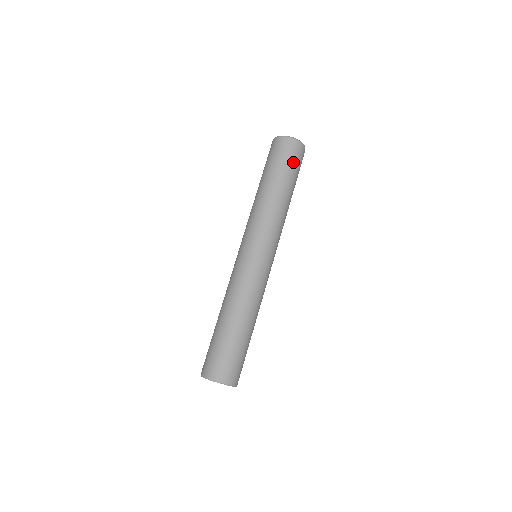
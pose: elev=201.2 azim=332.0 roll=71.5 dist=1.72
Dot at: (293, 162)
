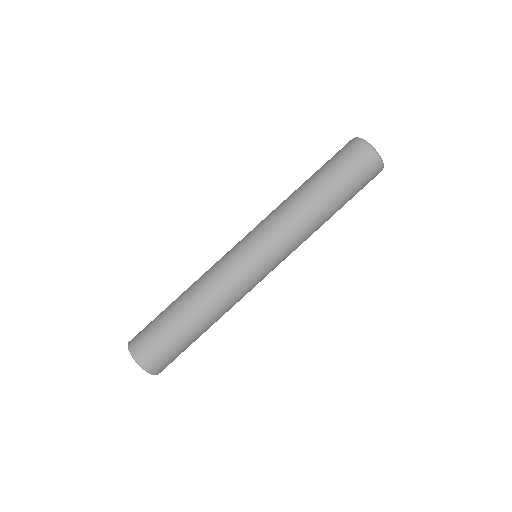
Dot at: (359, 181)
